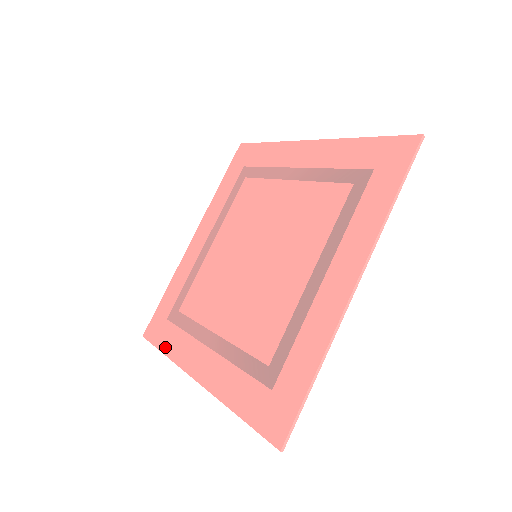
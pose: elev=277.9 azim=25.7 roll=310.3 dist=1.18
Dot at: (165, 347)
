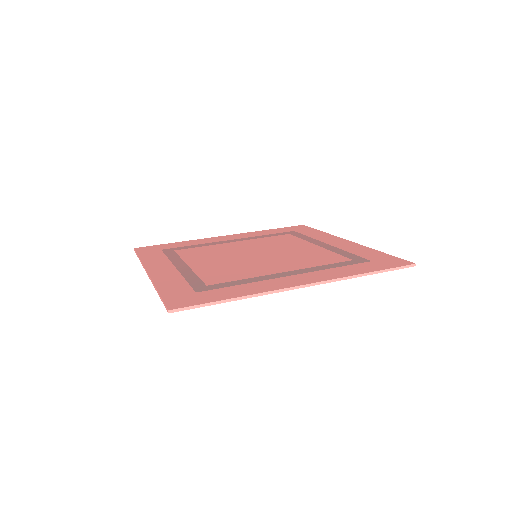
Dot at: (144, 256)
